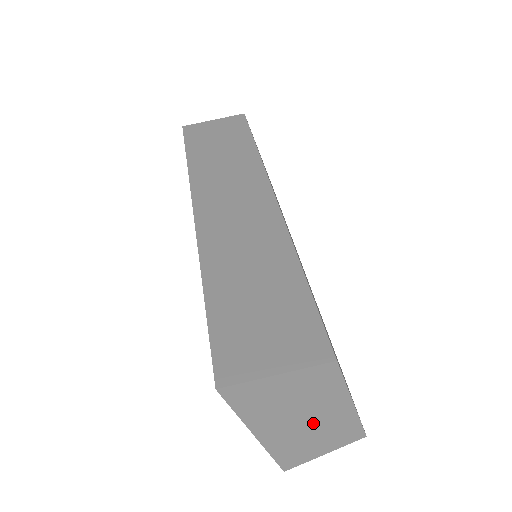
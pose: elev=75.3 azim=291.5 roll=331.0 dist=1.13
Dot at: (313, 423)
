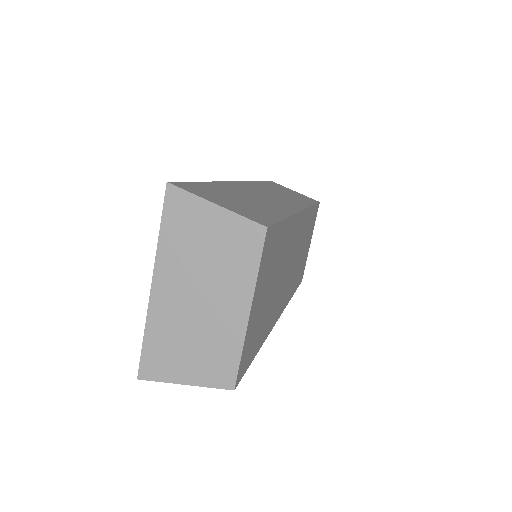
Dot at: (204, 312)
